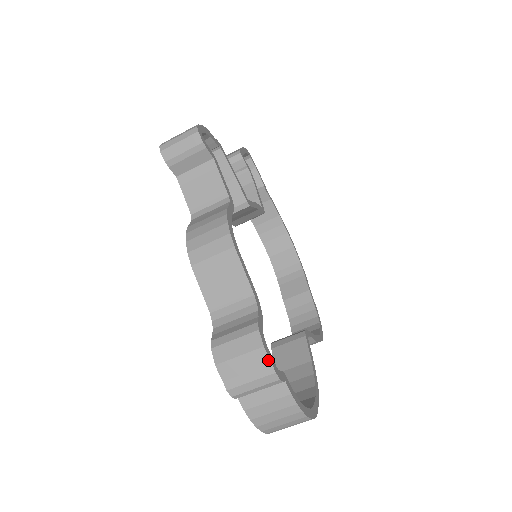
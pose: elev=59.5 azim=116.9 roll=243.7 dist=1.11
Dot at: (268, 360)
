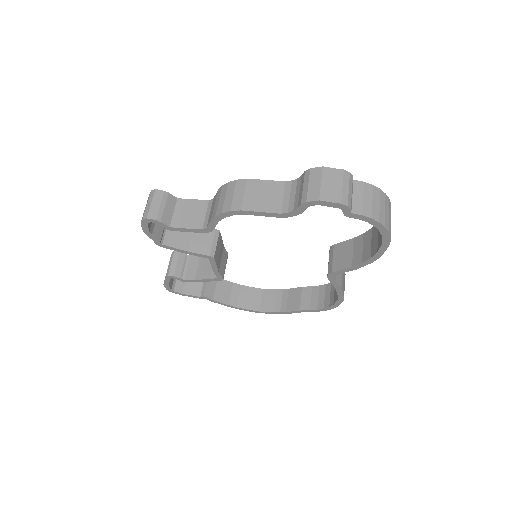
Dot at: (333, 169)
